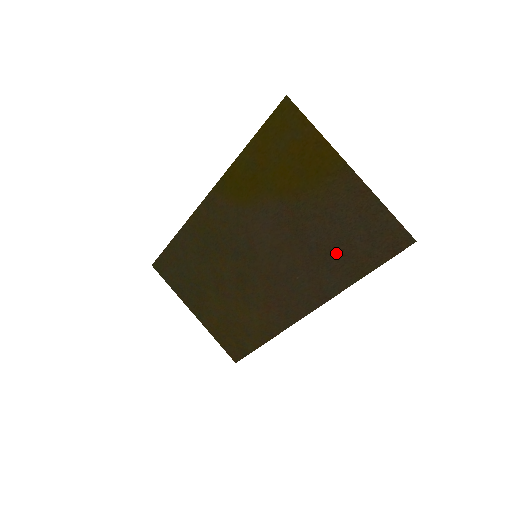
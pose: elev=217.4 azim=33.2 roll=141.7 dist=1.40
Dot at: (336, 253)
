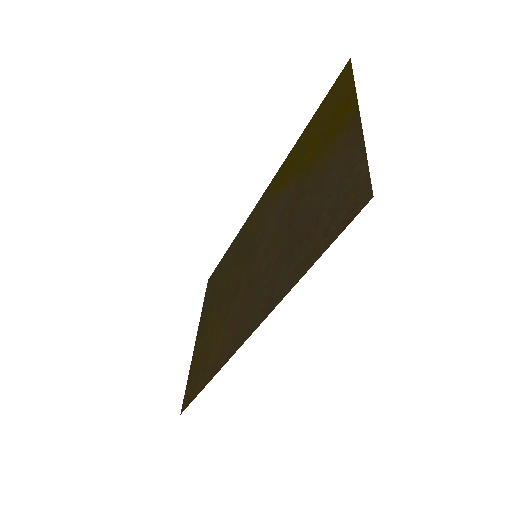
Dot at: (303, 237)
